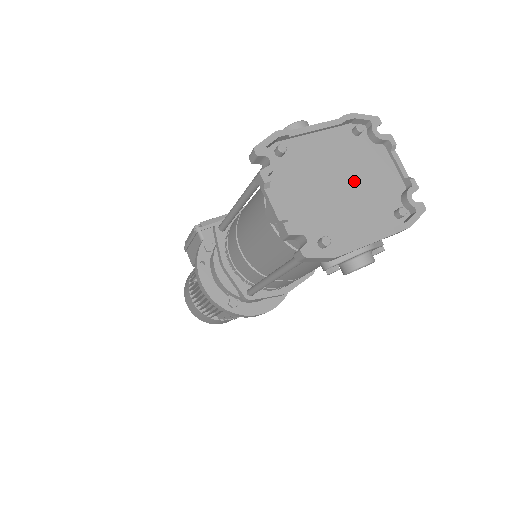
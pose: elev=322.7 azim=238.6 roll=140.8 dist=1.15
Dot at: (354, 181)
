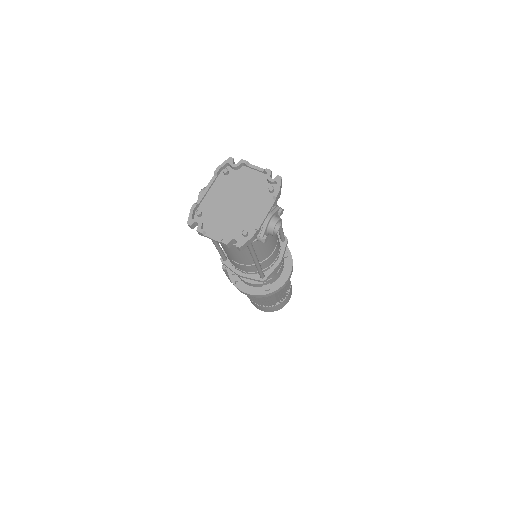
Dot at: (241, 195)
